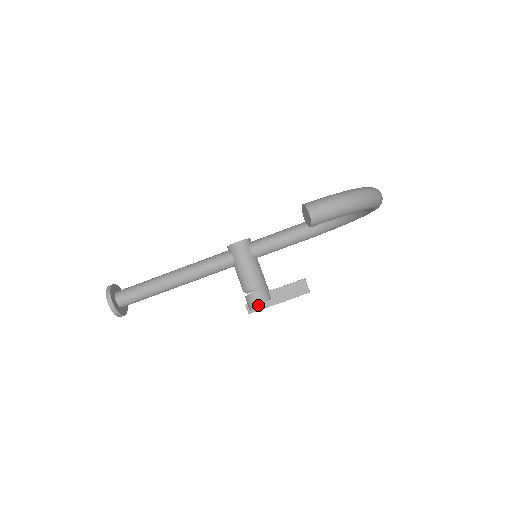
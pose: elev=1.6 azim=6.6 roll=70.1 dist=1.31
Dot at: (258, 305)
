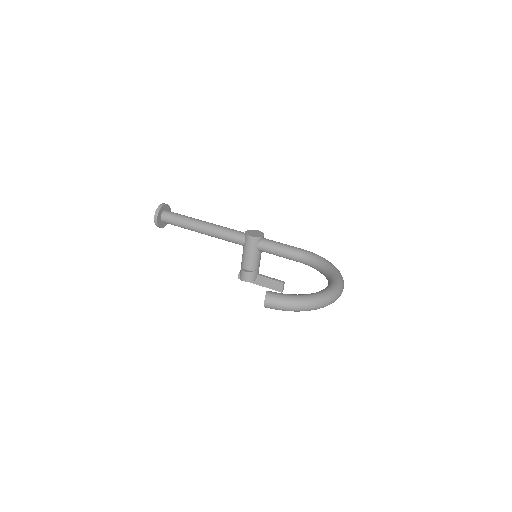
Dot at: occluded
